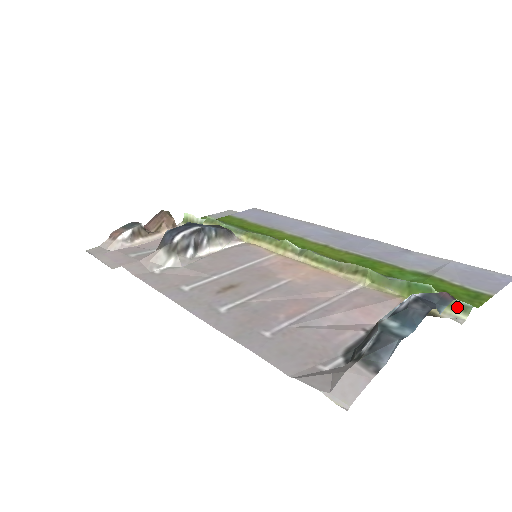
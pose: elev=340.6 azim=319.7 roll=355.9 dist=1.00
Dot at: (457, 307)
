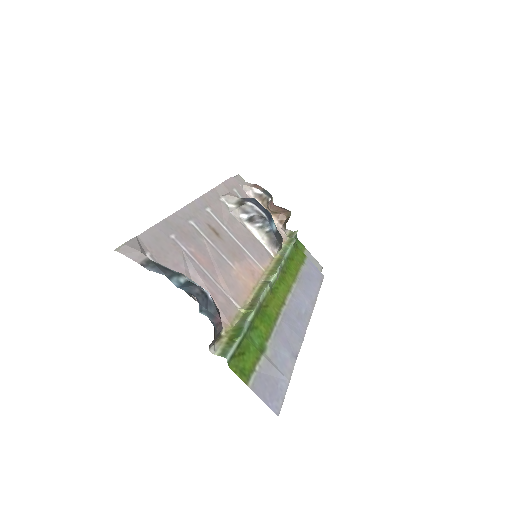
Dot at: (225, 350)
